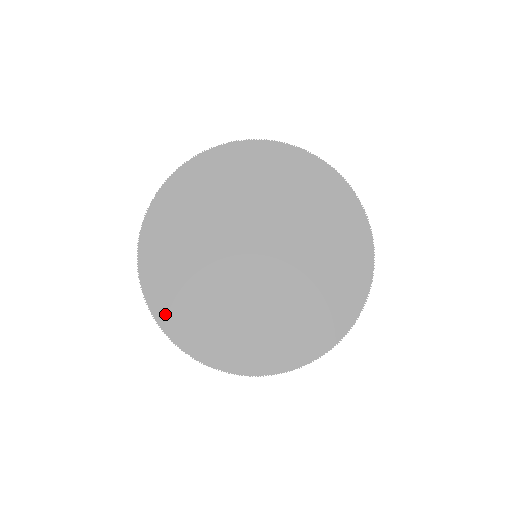
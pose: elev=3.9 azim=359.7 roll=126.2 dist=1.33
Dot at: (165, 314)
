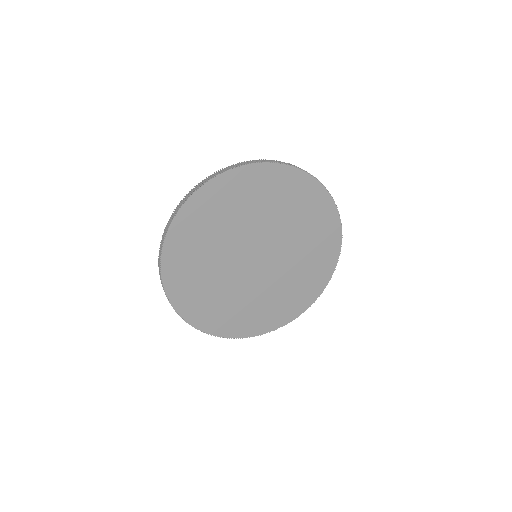
Dot at: (171, 276)
